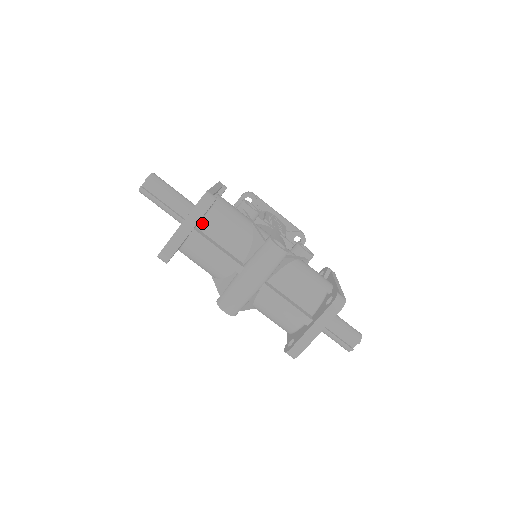
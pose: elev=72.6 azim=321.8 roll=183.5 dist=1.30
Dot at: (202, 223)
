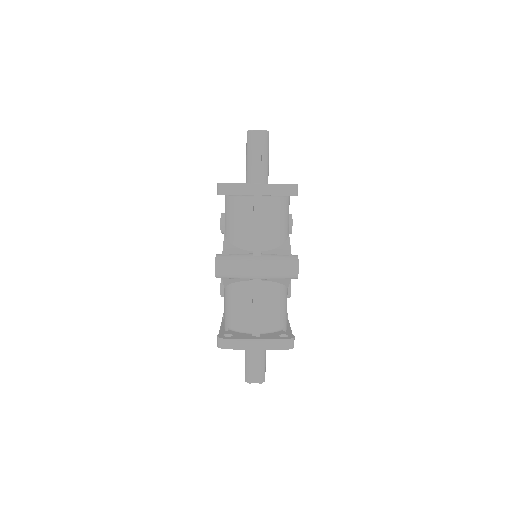
Dot at: (268, 198)
